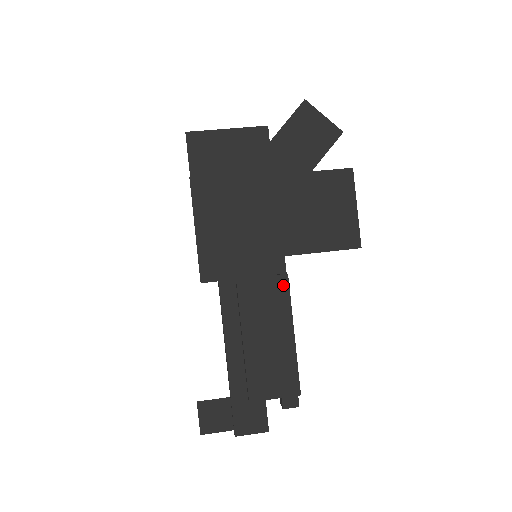
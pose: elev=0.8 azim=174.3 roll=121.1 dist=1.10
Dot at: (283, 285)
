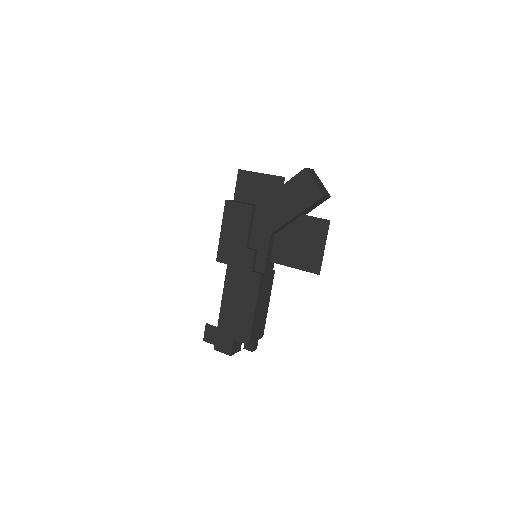
Dot at: (257, 280)
